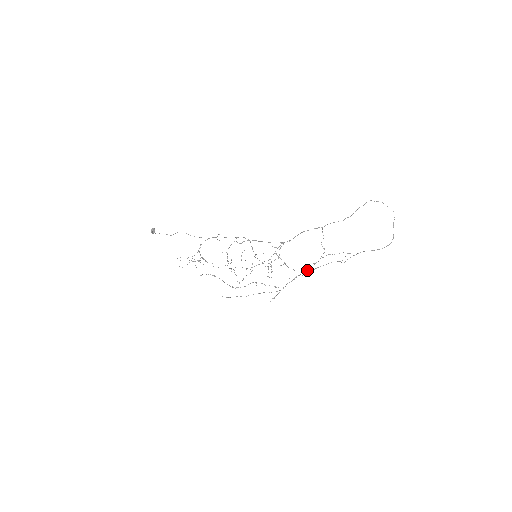
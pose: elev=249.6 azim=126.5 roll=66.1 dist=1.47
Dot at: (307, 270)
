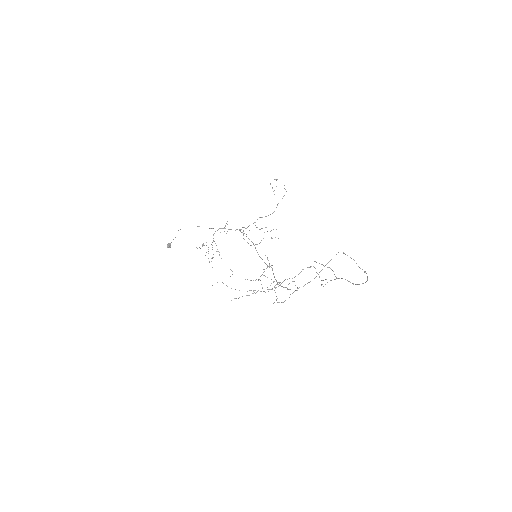
Dot at: (299, 273)
